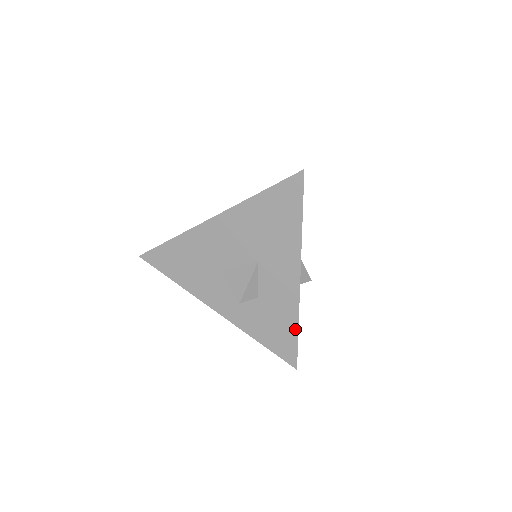
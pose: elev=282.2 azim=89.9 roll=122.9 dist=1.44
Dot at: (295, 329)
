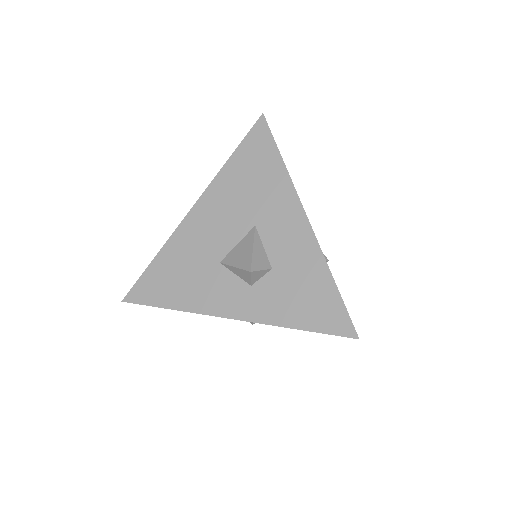
Dot at: (330, 283)
